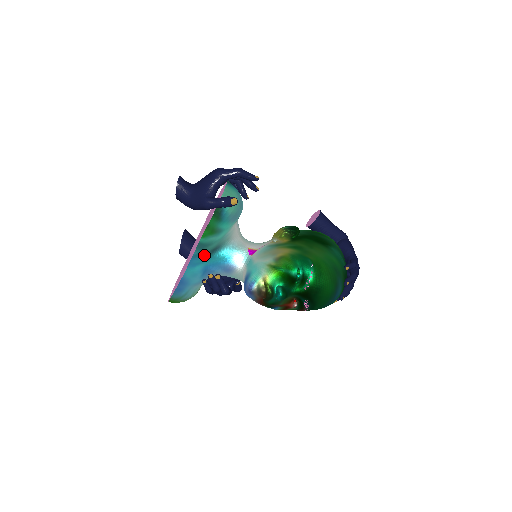
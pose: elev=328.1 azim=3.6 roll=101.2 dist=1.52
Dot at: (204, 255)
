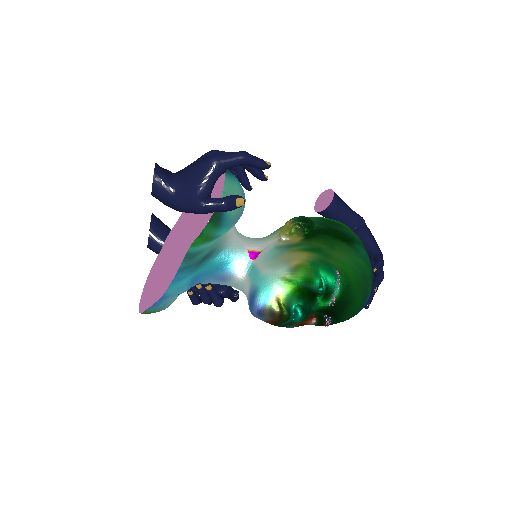
Dot at: (193, 266)
